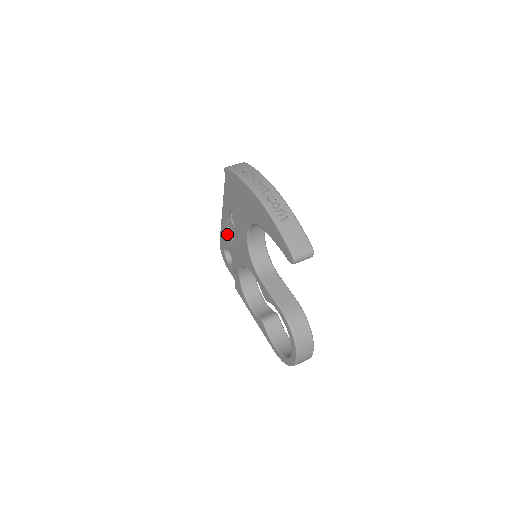
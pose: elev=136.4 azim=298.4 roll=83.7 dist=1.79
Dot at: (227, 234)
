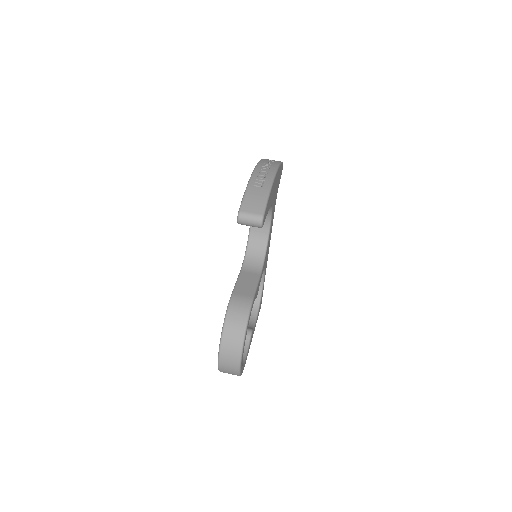
Dot at: occluded
